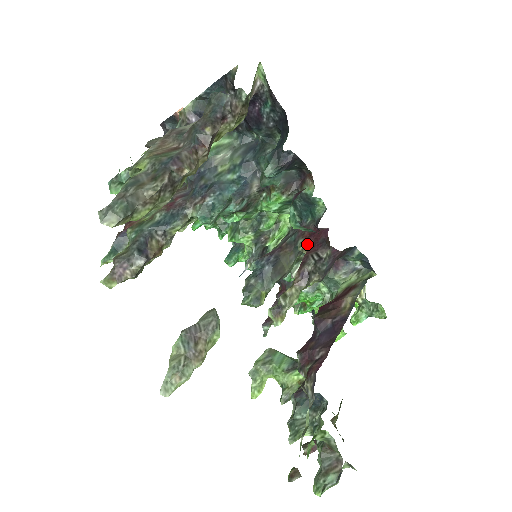
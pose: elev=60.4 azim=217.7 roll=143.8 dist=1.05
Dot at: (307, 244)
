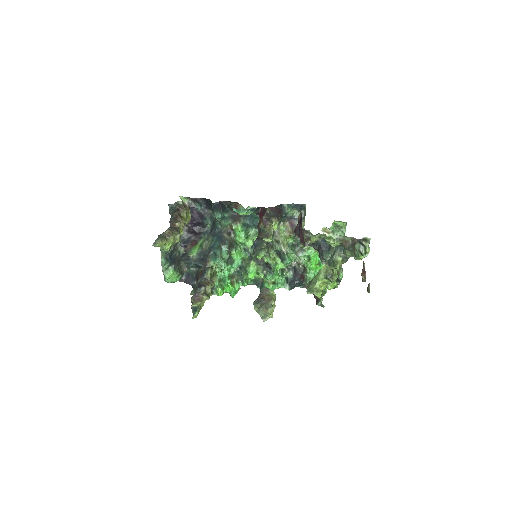
Dot at: occluded
